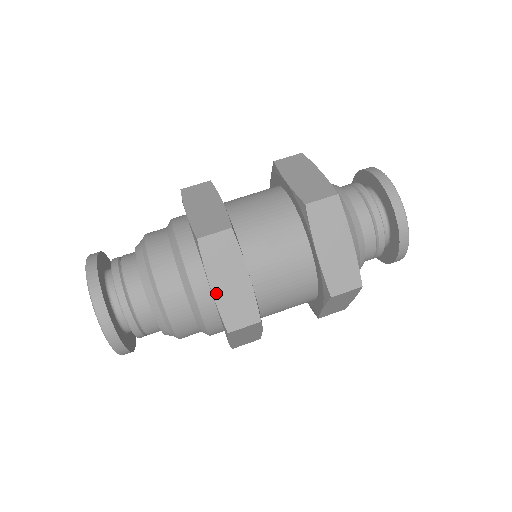
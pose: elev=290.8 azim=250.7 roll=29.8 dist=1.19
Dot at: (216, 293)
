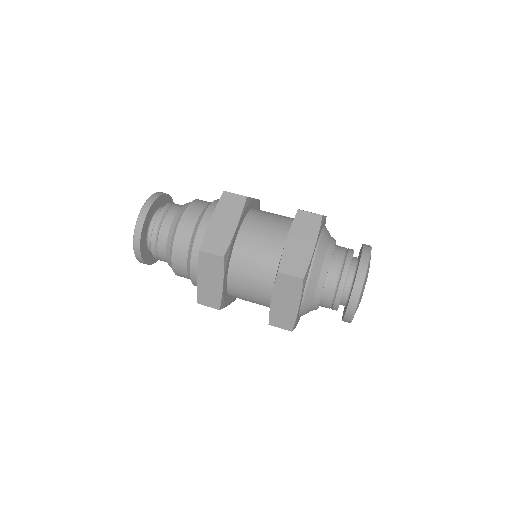
Dot at: (211, 224)
